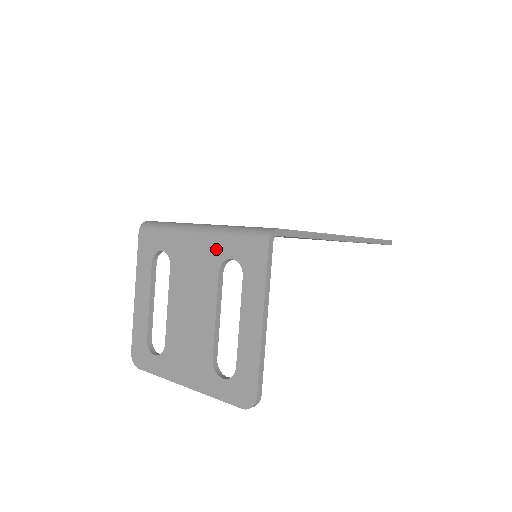
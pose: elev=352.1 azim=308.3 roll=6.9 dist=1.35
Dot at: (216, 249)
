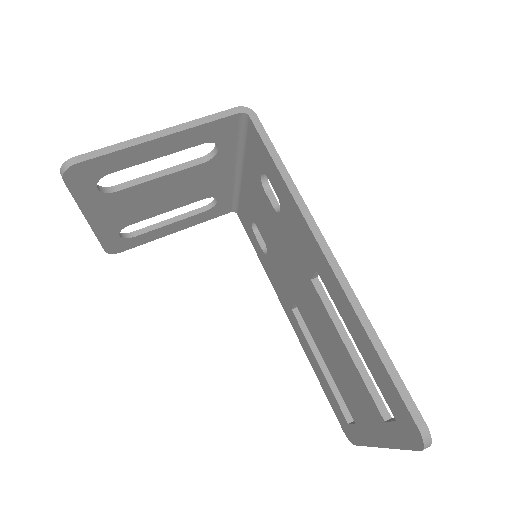
Dot at: occluded
